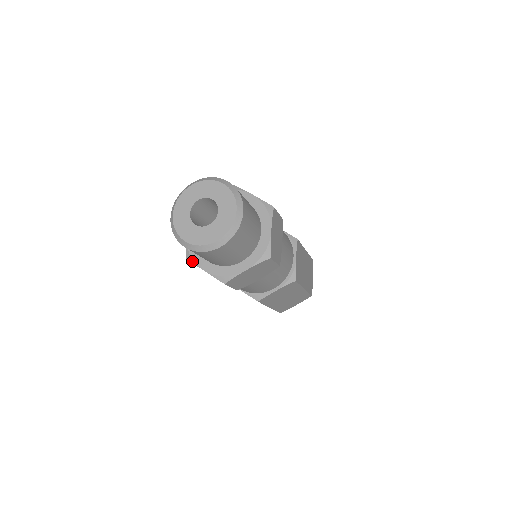
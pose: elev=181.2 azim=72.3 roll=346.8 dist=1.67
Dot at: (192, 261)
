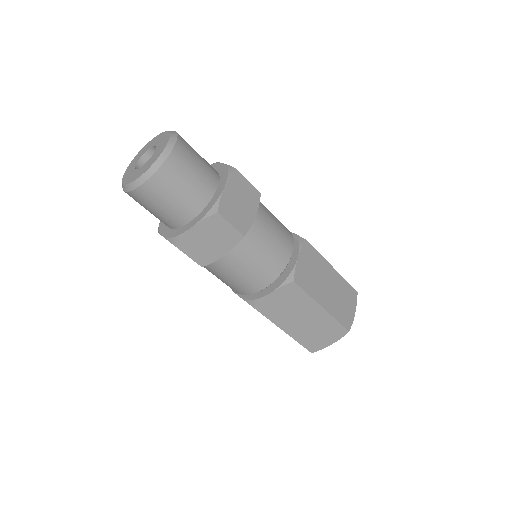
Dot at: (159, 231)
